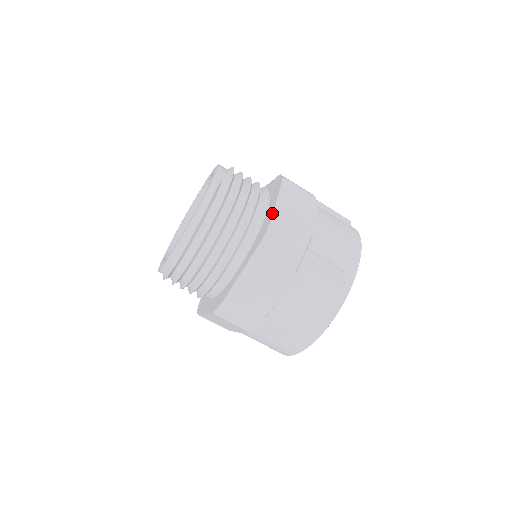
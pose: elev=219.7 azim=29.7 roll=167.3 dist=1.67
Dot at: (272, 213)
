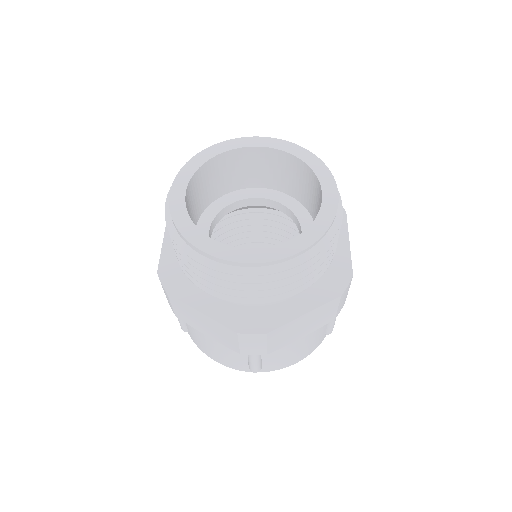
Dot at: (350, 264)
